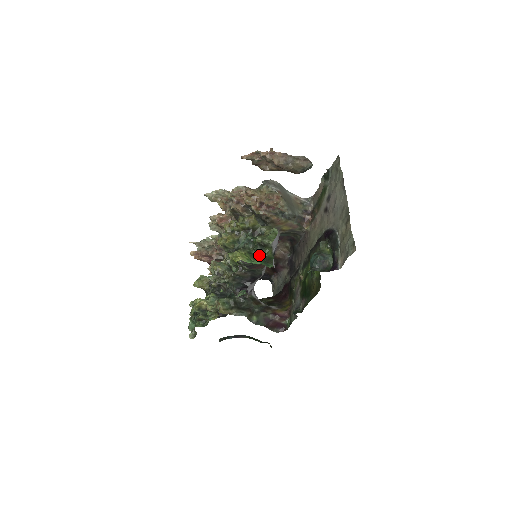
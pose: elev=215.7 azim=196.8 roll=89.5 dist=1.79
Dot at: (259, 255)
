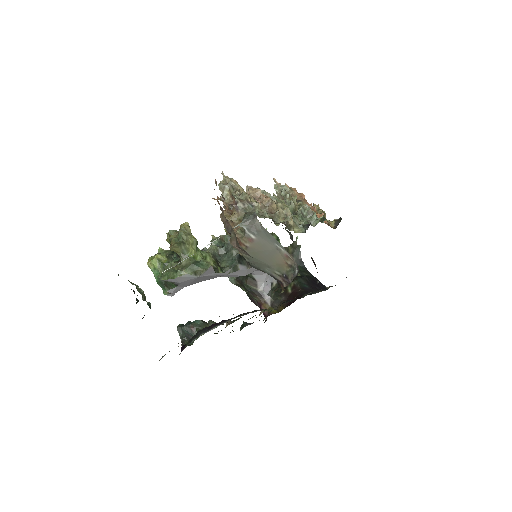
Dot at: occluded
